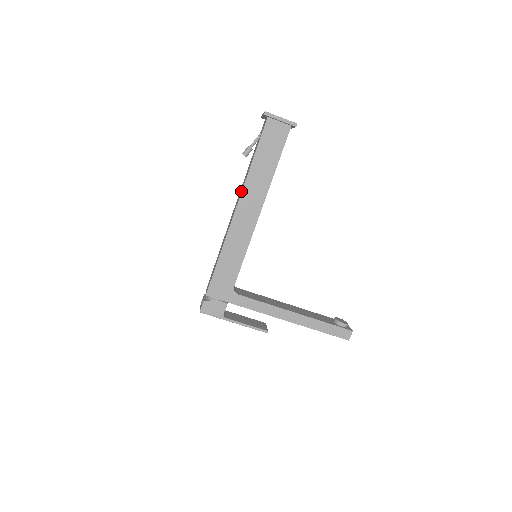
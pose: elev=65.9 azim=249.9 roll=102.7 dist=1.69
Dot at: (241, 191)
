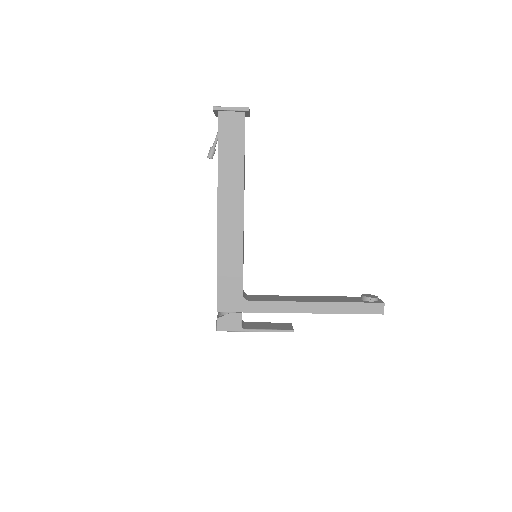
Dot at: (217, 195)
